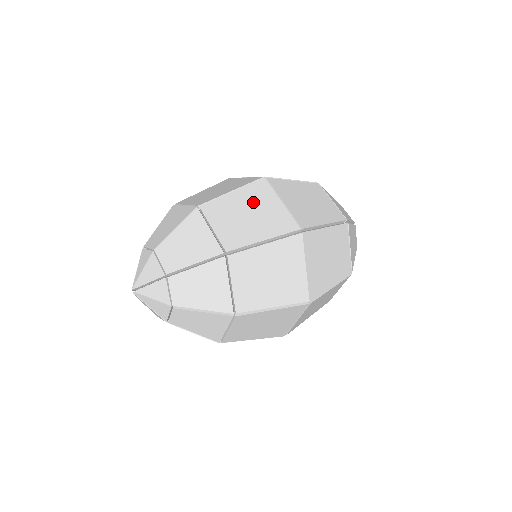
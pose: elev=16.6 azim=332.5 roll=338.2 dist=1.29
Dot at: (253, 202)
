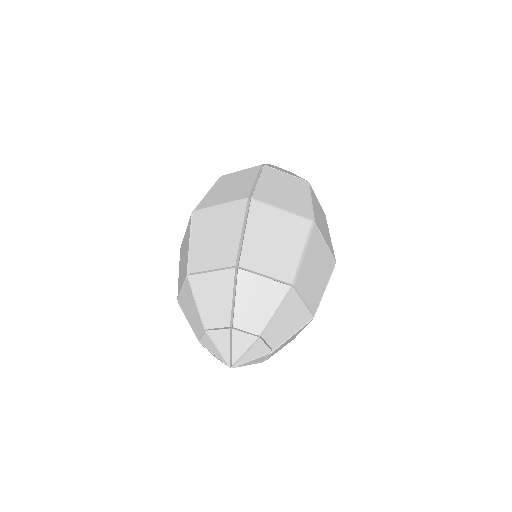
Dot at: (315, 256)
